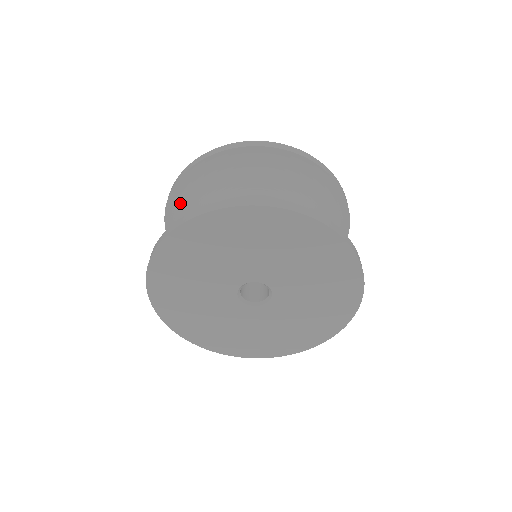
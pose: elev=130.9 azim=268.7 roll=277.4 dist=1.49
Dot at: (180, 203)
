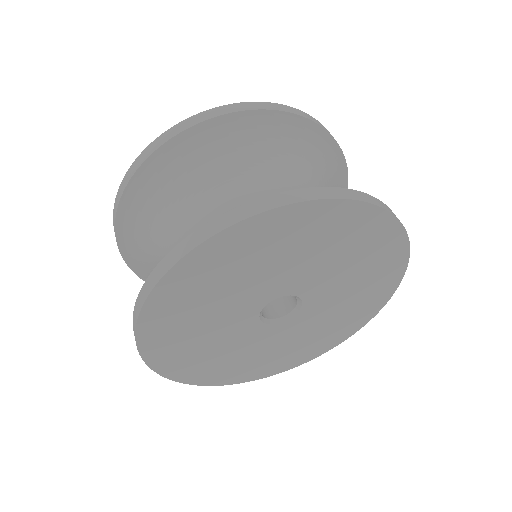
Dot at: (160, 175)
